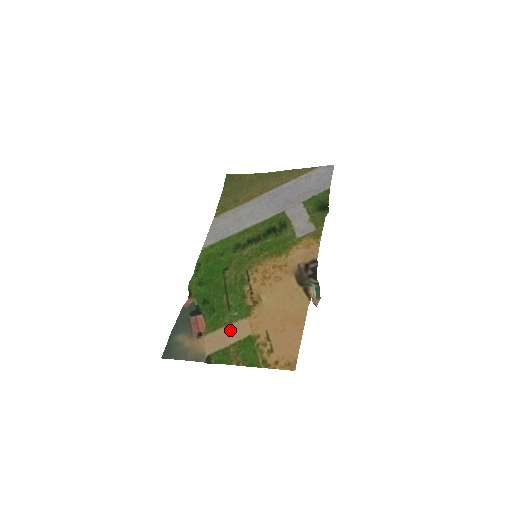
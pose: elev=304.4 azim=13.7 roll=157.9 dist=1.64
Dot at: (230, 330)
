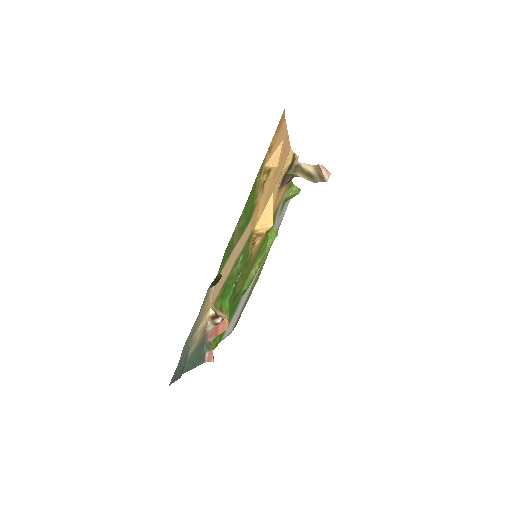
Dot at: (235, 257)
